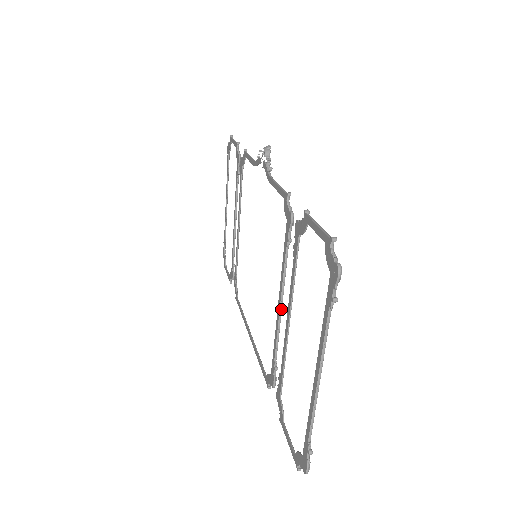
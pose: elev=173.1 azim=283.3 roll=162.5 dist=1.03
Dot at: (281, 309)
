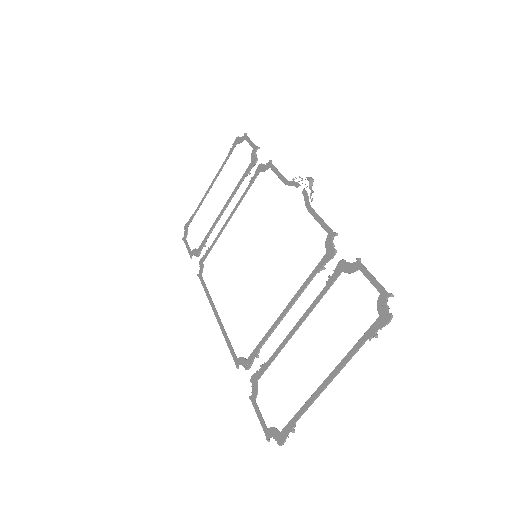
Dot at: occluded
